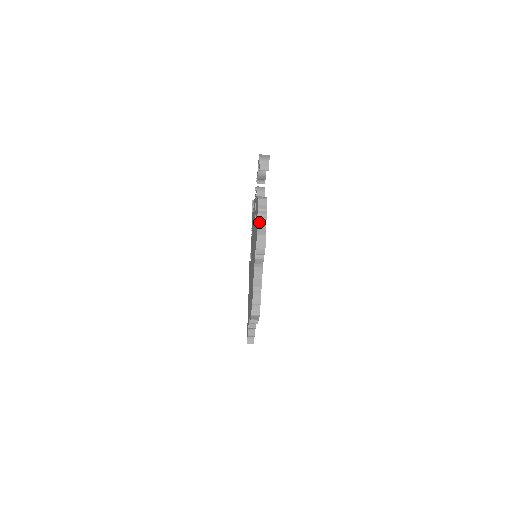
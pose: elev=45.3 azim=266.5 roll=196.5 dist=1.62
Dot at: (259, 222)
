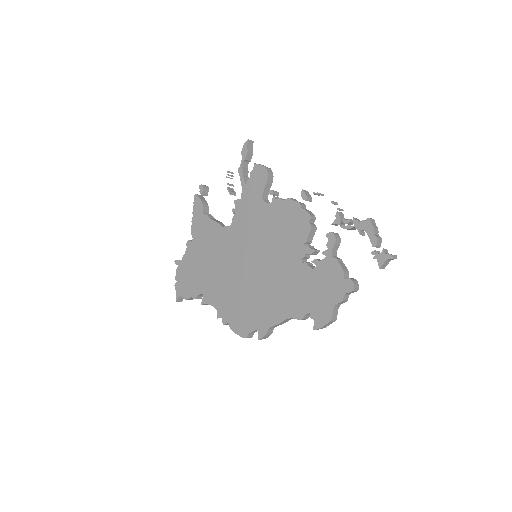
Dot at: (337, 305)
